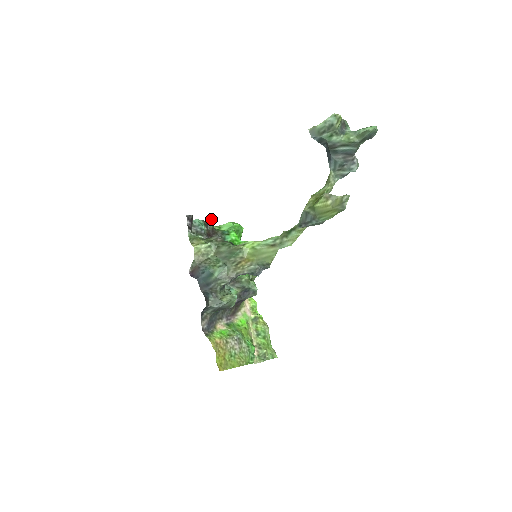
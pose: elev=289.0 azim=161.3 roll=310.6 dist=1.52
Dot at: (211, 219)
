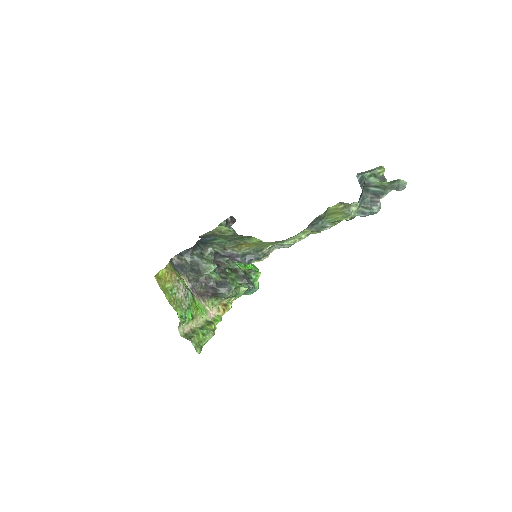
Dot at: occluded
